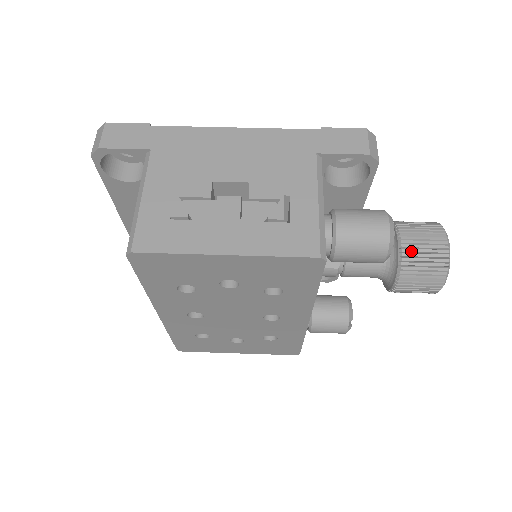
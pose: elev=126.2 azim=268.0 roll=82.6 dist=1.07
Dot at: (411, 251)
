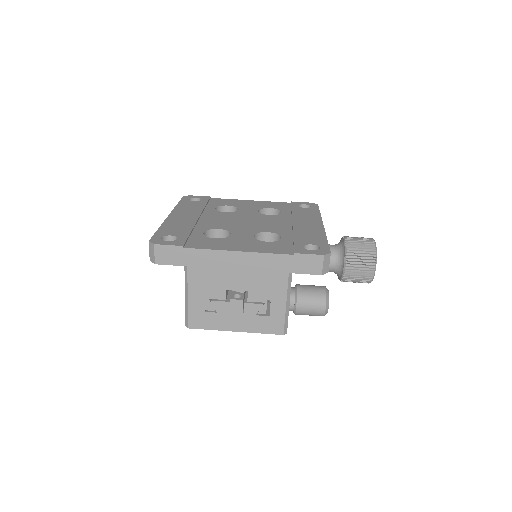
Dot at: (350, 276)
